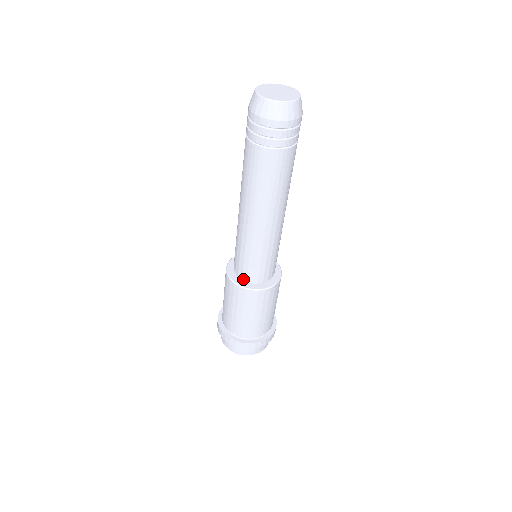
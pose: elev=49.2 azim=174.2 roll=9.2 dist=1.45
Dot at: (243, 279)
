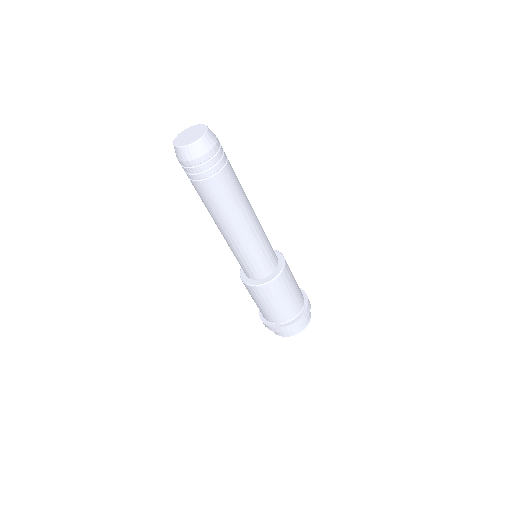
Dot at: (249, 277)
